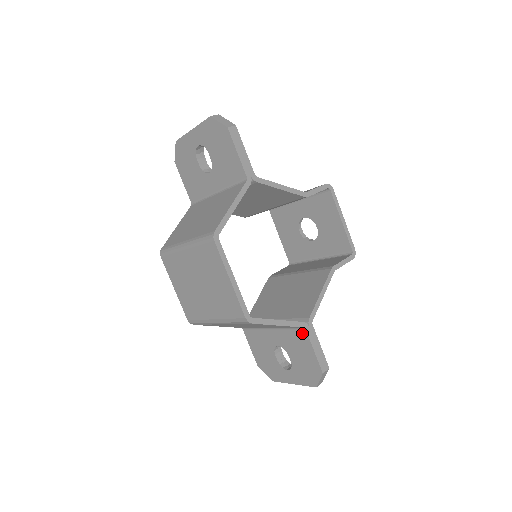
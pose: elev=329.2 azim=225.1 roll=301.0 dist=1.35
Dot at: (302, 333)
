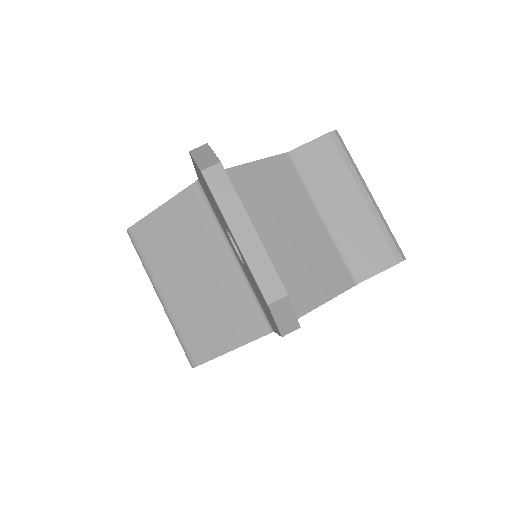
Dot at: occluded
